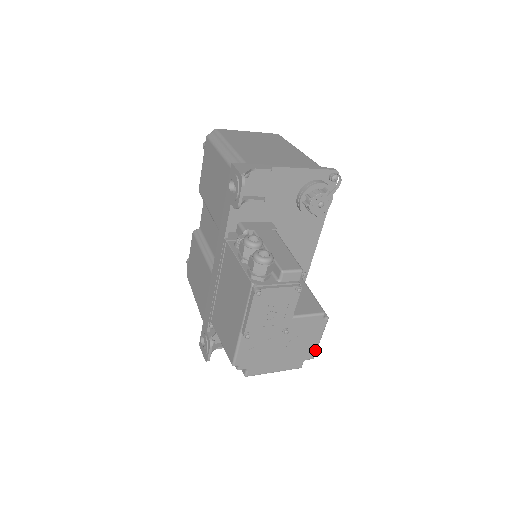
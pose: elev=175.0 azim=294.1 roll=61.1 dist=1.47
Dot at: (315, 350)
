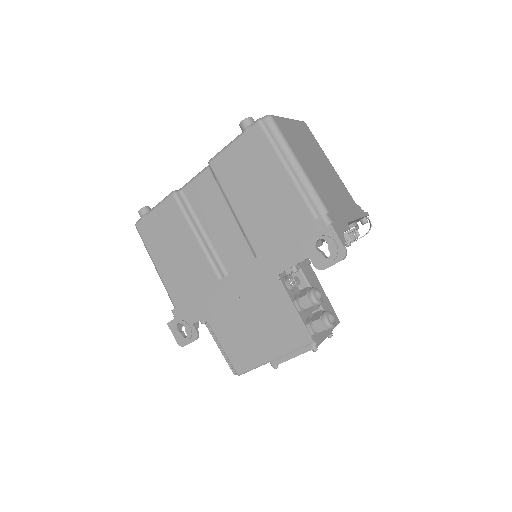
Dot at: occluded
